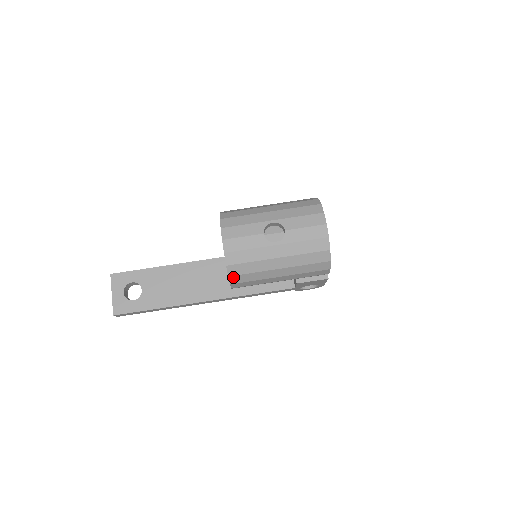
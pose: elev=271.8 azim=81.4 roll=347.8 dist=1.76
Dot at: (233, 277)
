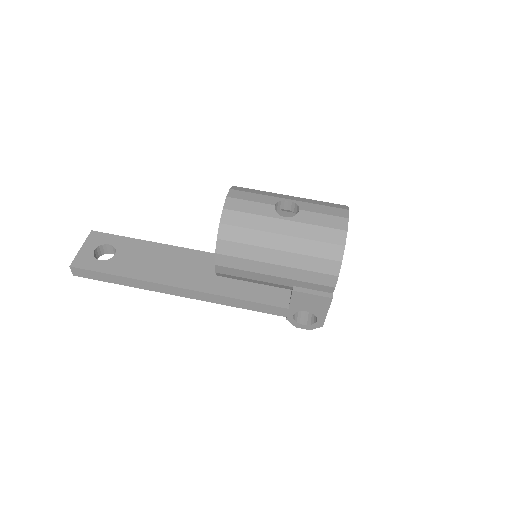
Dot at: (222, 242)
